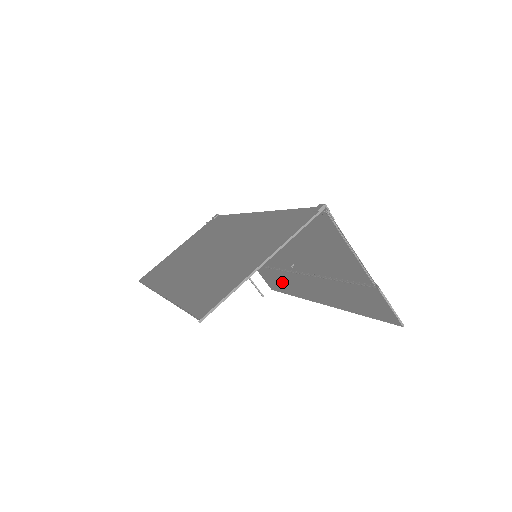
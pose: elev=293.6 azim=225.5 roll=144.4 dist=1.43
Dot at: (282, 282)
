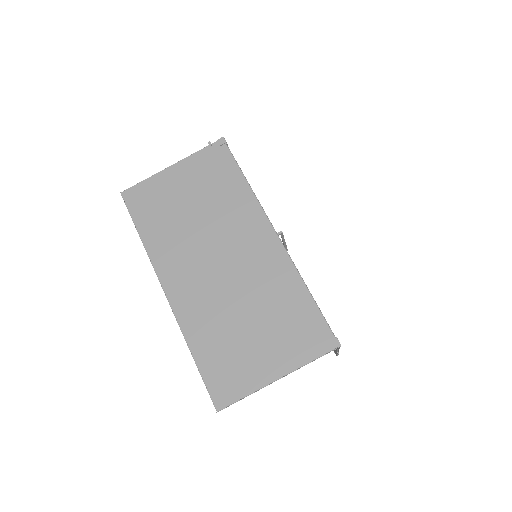
Dot at: occluded
